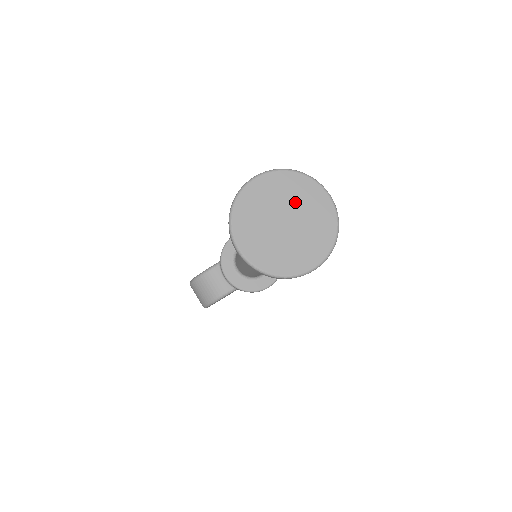
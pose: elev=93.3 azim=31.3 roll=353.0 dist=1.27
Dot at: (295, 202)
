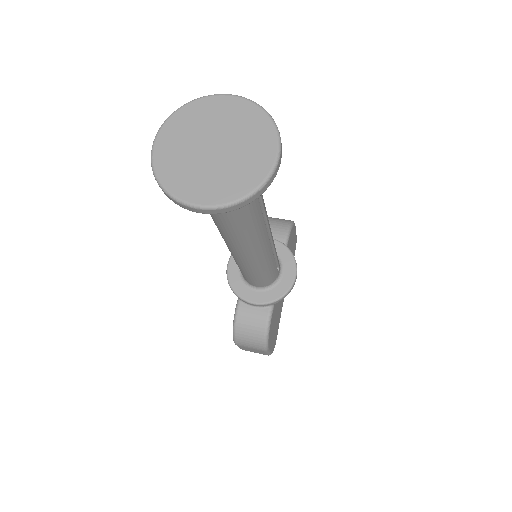
Dot at: (206, 126)
